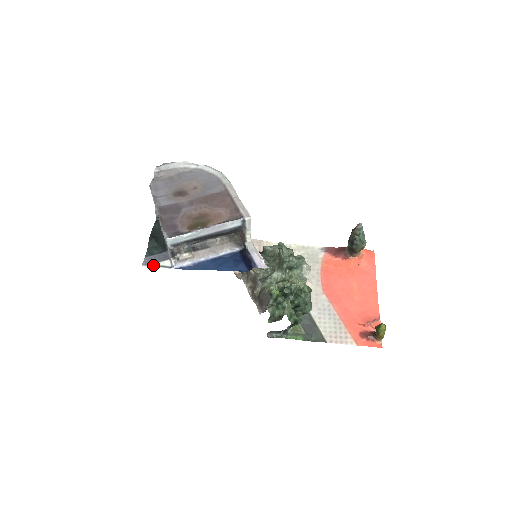
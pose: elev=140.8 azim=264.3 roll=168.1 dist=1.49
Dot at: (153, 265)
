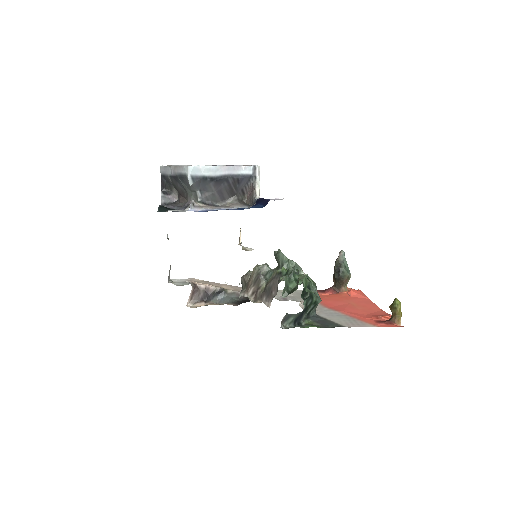
Dot at: (168, 210)
